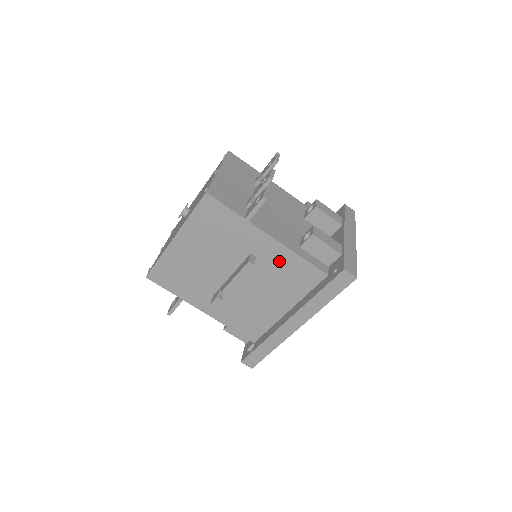
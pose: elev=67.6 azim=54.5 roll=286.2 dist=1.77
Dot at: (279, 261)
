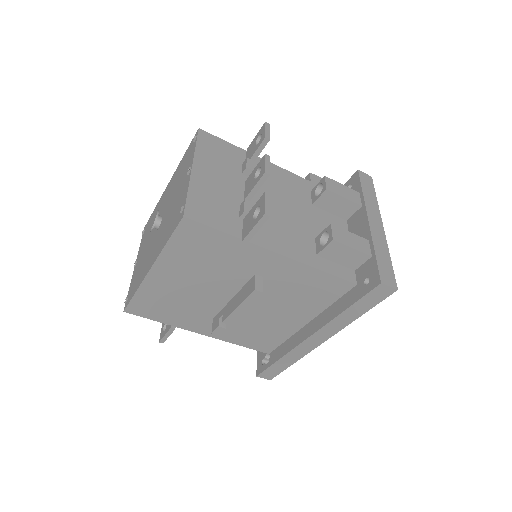
Dot at: (293, 278)
